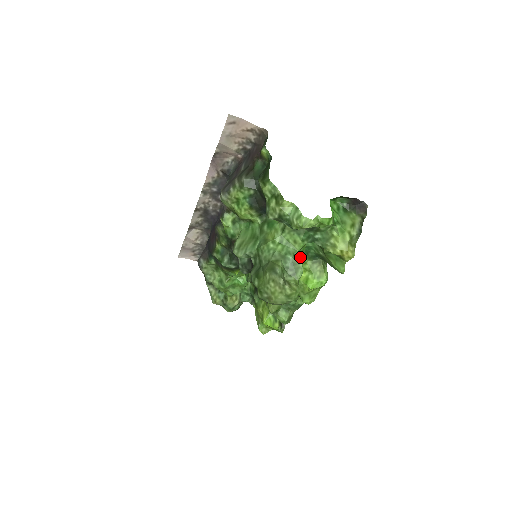
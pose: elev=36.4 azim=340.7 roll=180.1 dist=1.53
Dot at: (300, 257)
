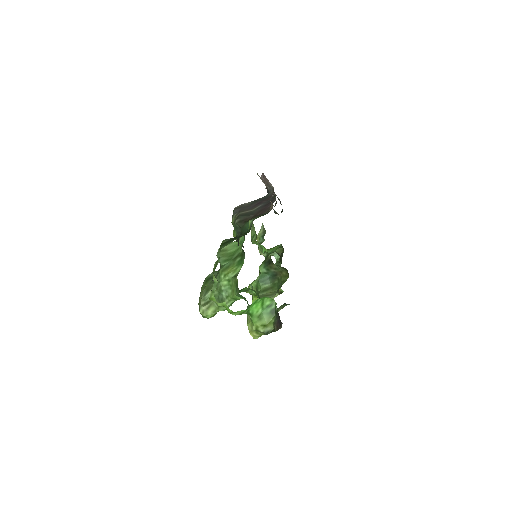
Dot at: (233, 300)
